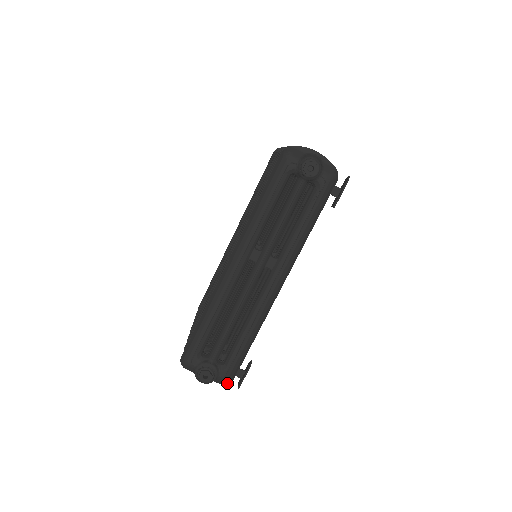
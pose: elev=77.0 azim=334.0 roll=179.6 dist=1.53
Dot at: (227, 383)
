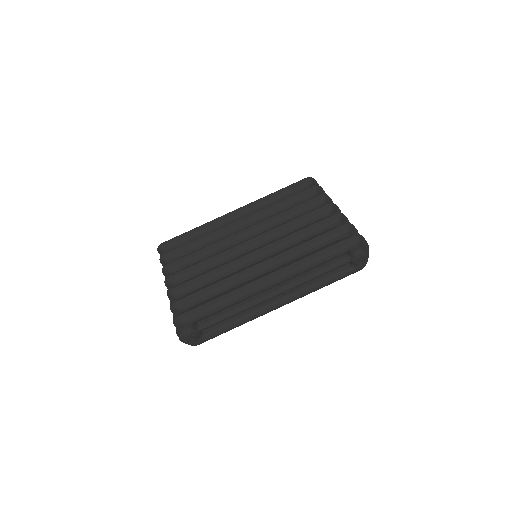
Dot at: (193, 345)
